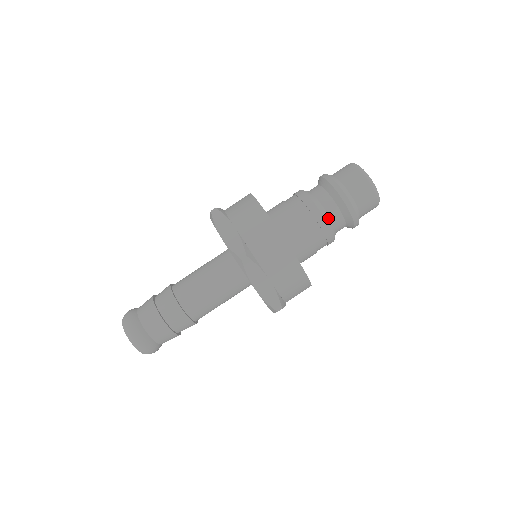
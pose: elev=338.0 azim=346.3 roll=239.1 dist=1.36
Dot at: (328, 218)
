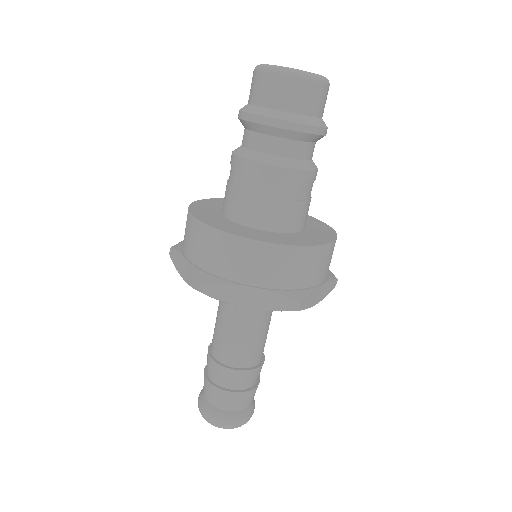
Dot at: (270, 158)
